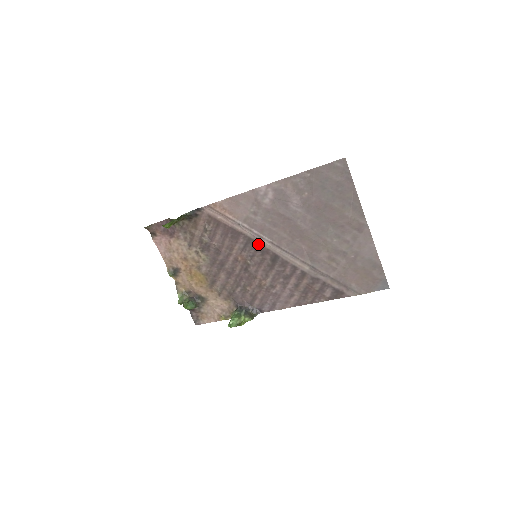
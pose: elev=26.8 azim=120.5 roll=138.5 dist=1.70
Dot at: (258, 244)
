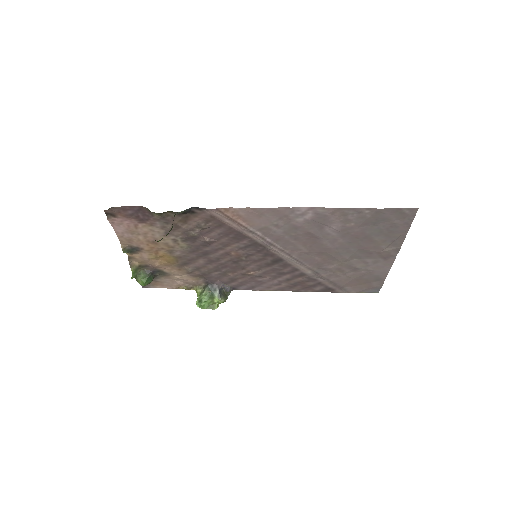
Dot at: (265, 248)
